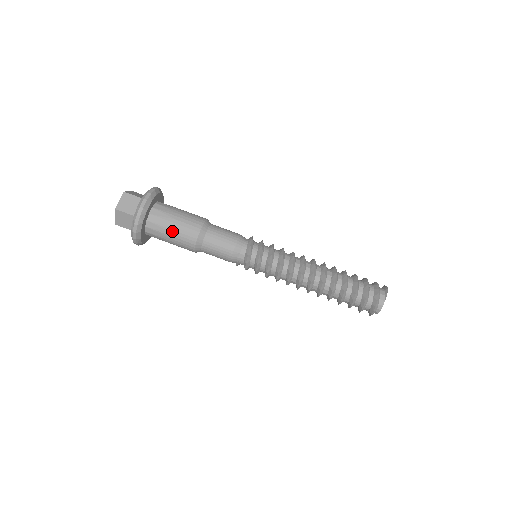
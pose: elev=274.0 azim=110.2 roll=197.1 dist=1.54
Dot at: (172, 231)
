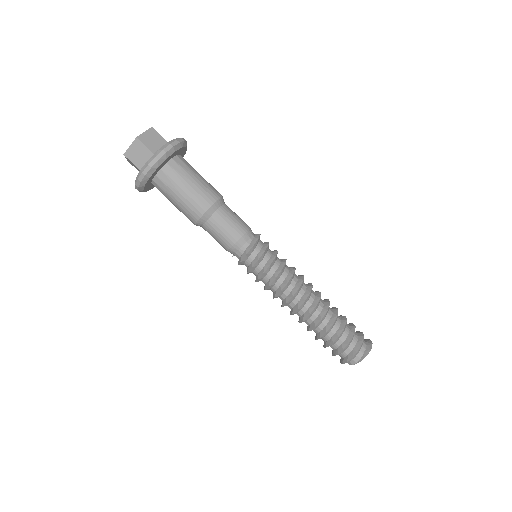
Dot at: (175, 202)
